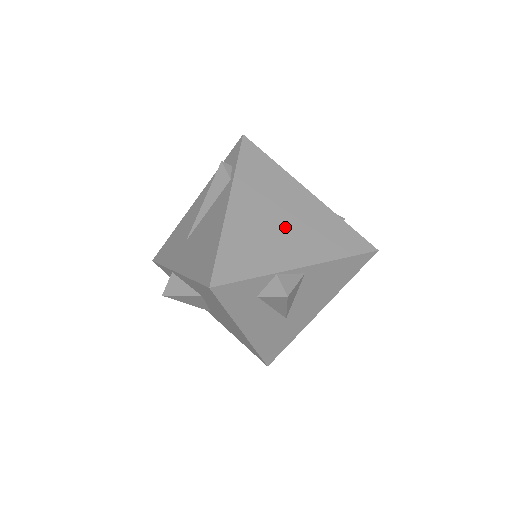
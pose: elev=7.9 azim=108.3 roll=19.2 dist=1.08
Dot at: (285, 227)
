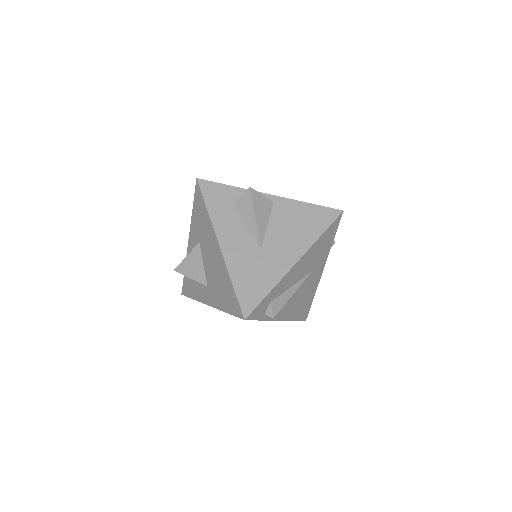
Dot at: occluded
